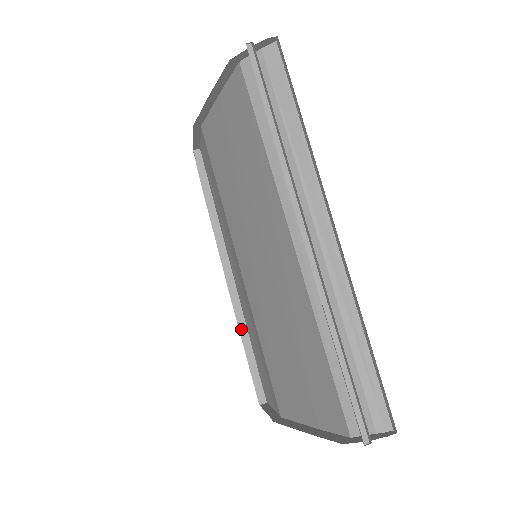
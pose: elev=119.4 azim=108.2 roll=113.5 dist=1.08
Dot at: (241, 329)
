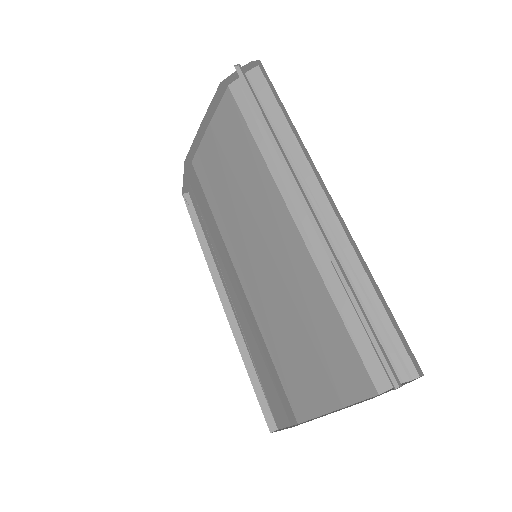
Dot at: (243, 354)
